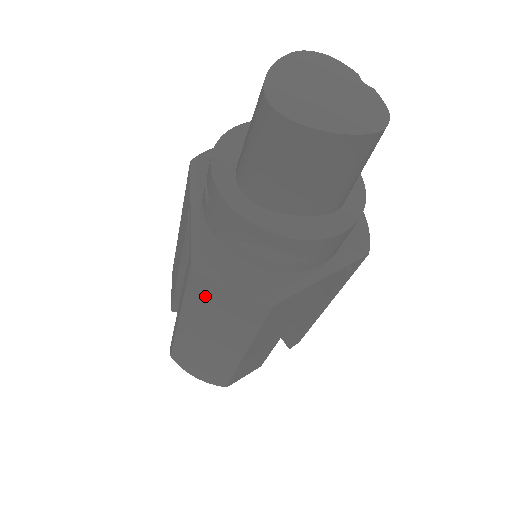
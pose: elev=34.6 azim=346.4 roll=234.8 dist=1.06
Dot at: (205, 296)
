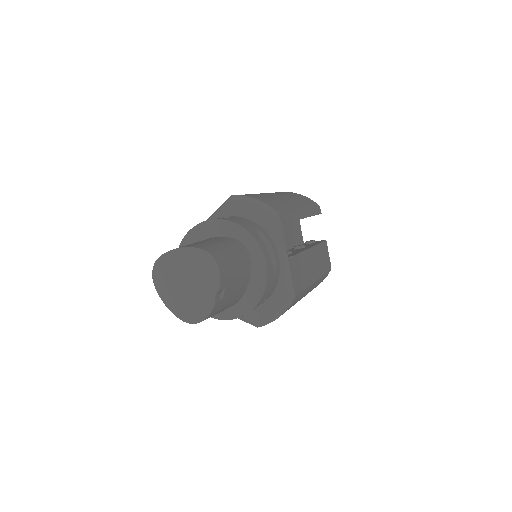
Dot at: occluded
